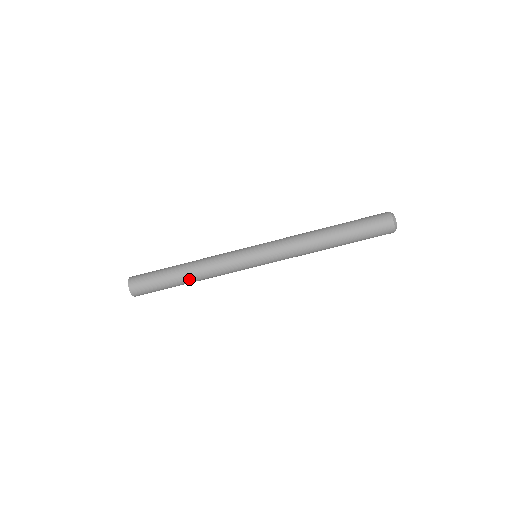
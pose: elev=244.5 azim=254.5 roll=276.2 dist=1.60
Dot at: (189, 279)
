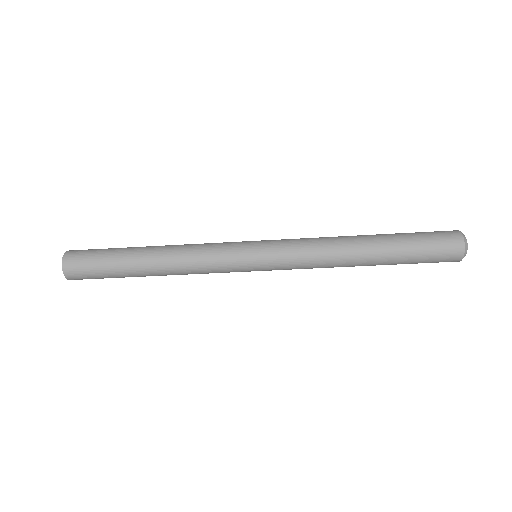
Dot at: (155, 274)
